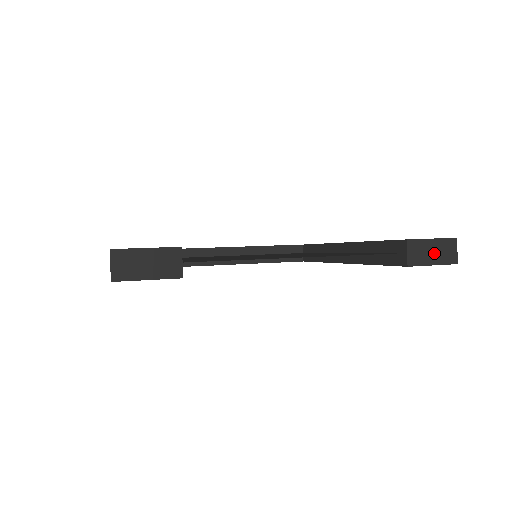
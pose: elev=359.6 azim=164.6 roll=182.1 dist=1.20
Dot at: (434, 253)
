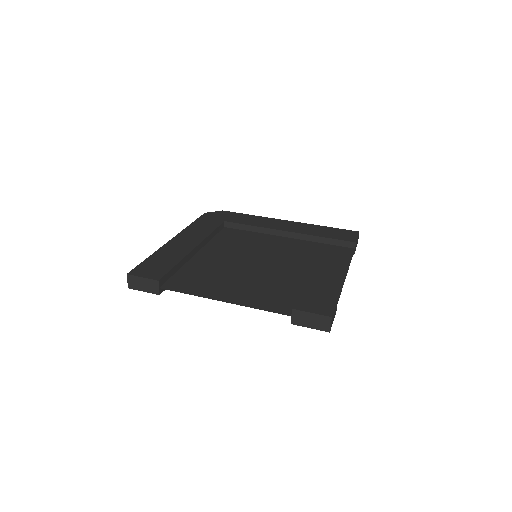
Dot at: occluded
